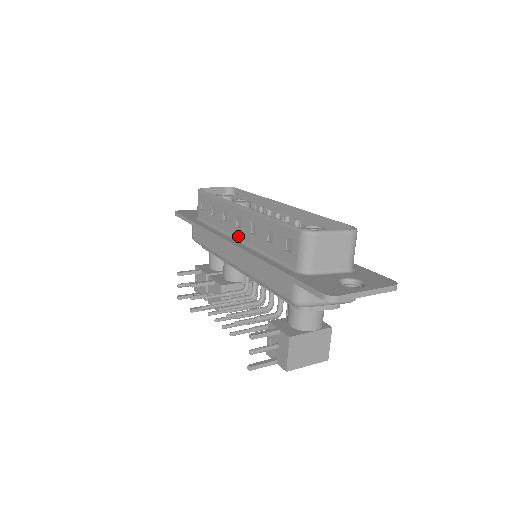
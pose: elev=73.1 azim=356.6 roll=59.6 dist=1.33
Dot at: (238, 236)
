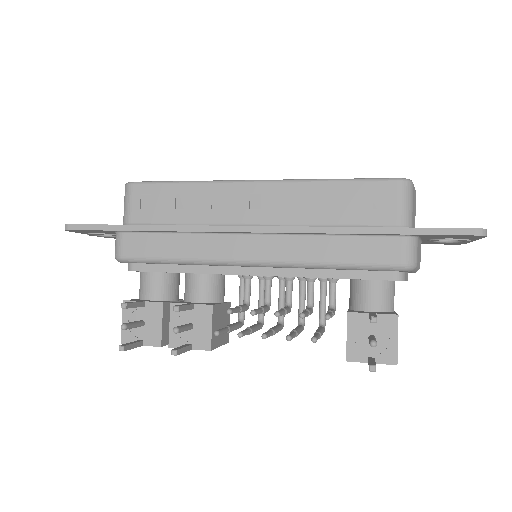
Dot at: (255, 221)
